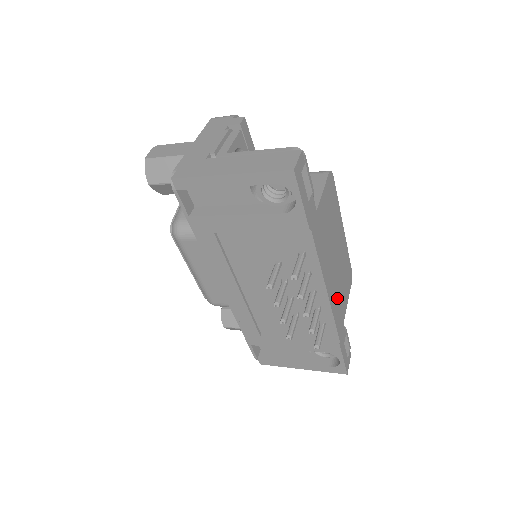
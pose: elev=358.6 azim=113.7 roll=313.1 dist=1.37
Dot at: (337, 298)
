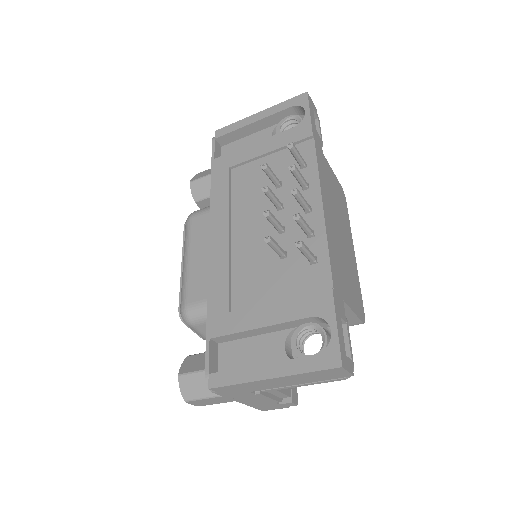
Dot at: (336, 255)
